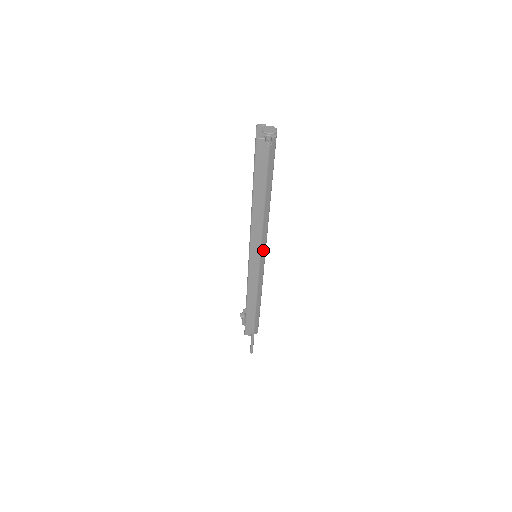
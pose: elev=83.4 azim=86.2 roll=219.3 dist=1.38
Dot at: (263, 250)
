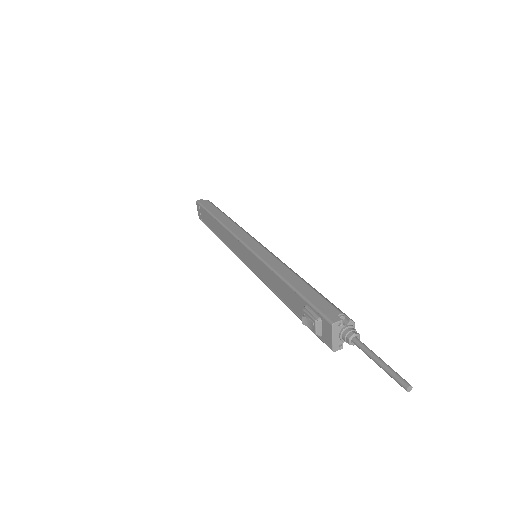
Dot at: occluded
